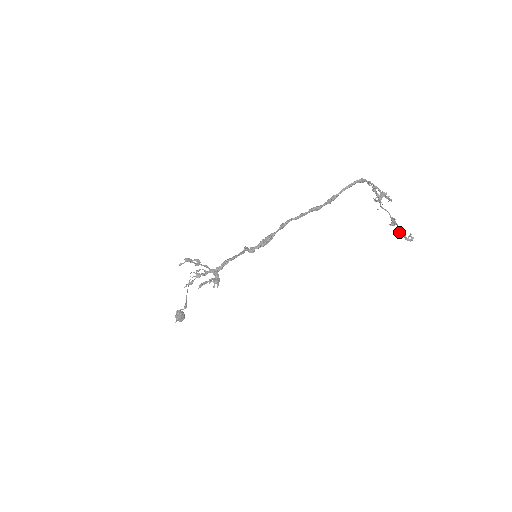
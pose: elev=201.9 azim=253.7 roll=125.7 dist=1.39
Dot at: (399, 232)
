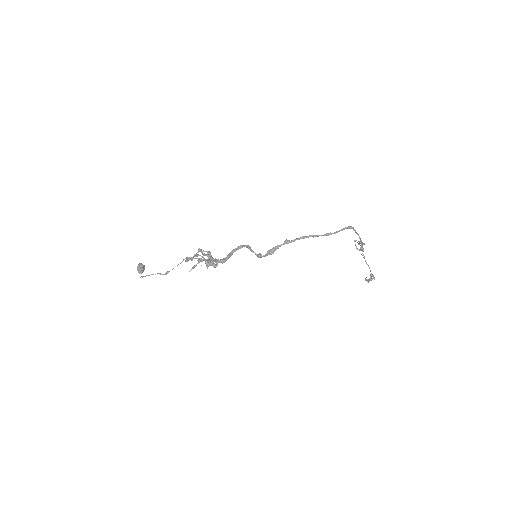
Dot at: (369, 281)
